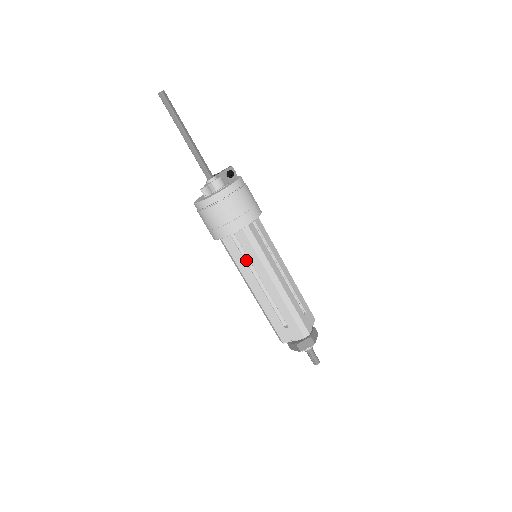
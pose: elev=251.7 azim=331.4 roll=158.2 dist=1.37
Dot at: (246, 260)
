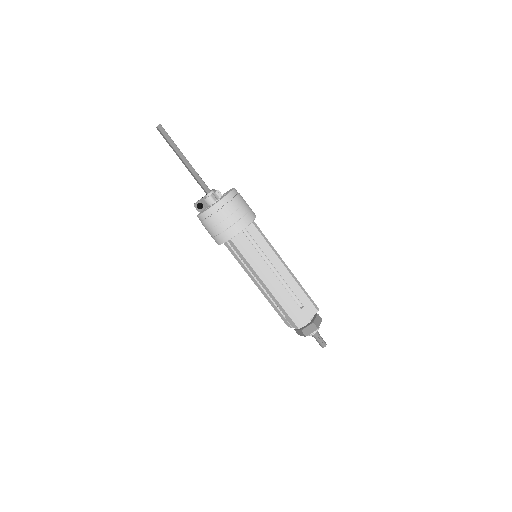
Dot at: (257, 254)
